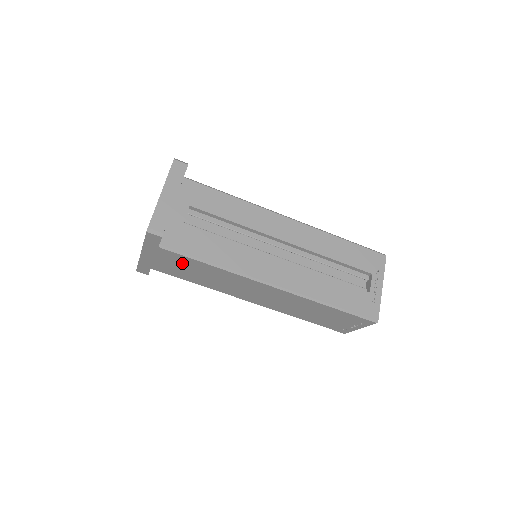
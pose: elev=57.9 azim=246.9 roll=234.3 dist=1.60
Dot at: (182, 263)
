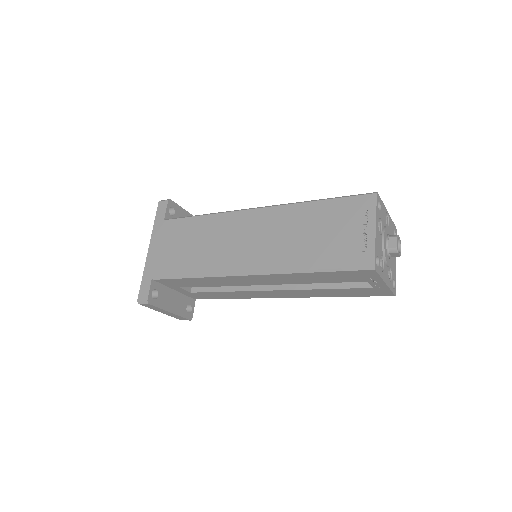
Dot at: occluded
